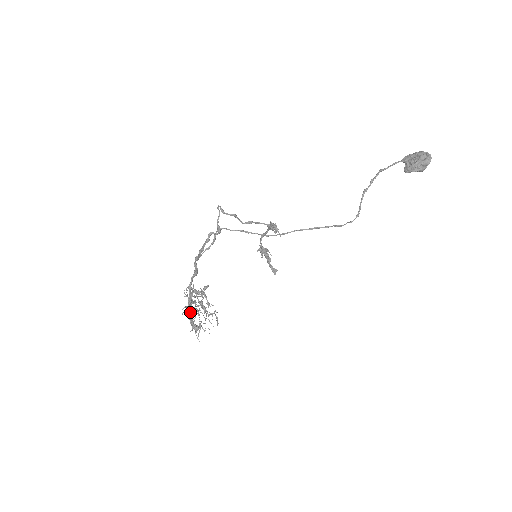
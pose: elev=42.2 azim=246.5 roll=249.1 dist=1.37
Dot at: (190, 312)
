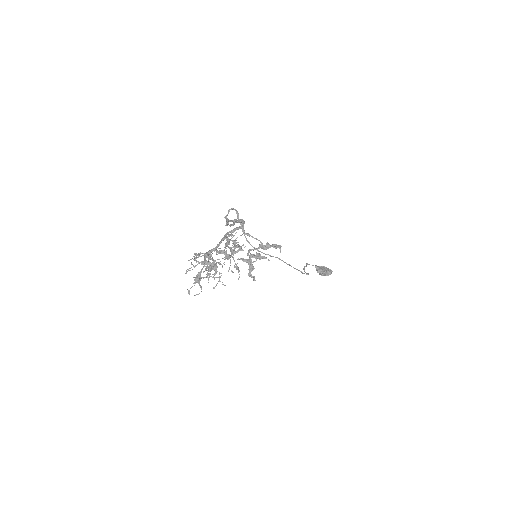
Dot at: (239, 250)
